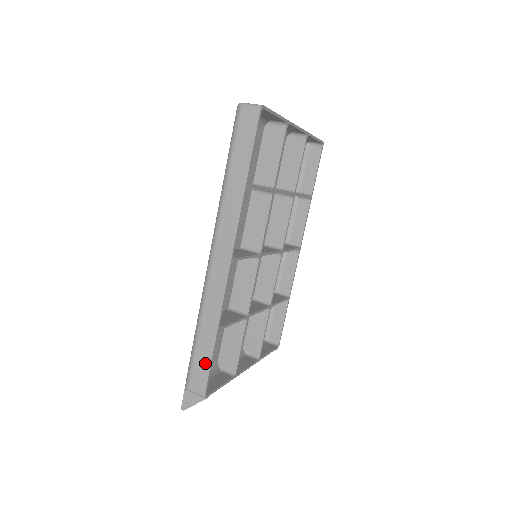
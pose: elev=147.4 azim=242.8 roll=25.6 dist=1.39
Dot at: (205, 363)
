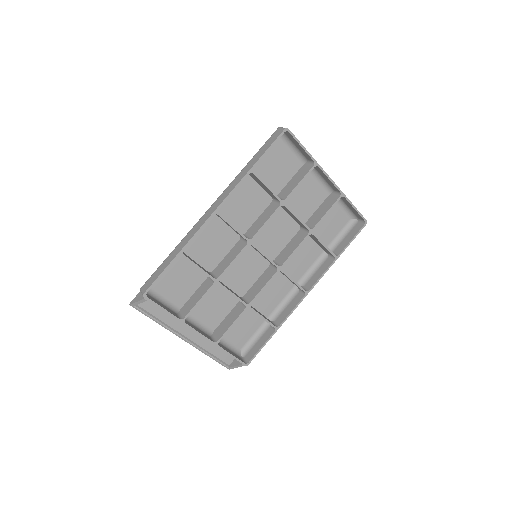
Dot at: (159, 272)
